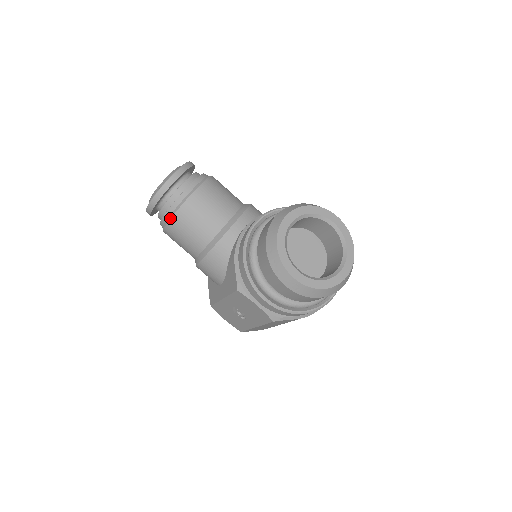
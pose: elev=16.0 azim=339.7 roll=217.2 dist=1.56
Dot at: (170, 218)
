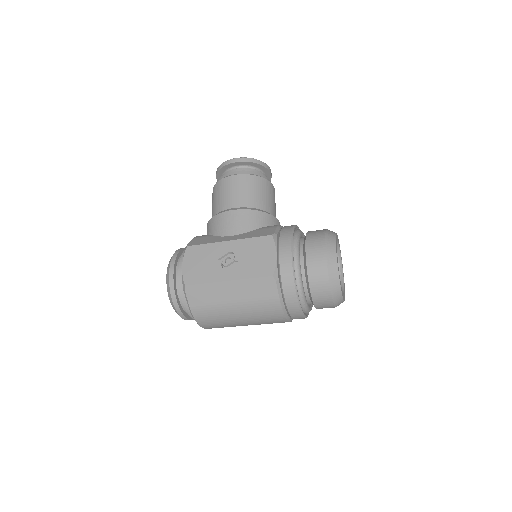
Dot at: (252, 174)
